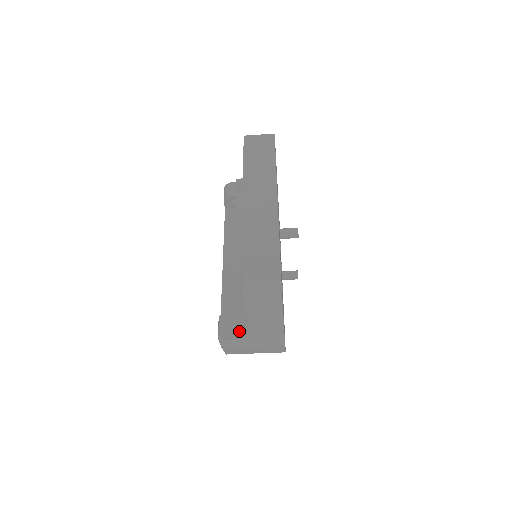
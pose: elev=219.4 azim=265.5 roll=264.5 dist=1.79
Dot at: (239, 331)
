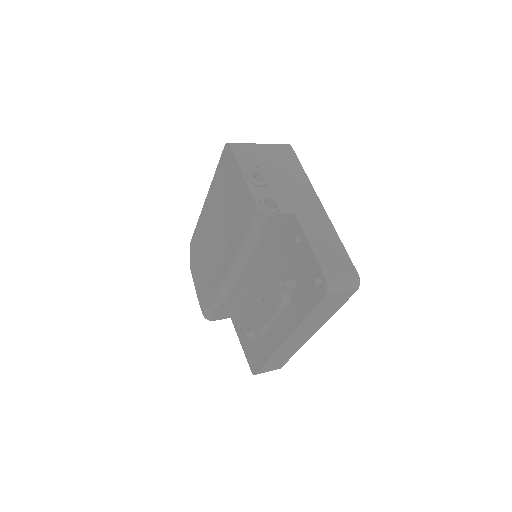
Dot at: occluded
